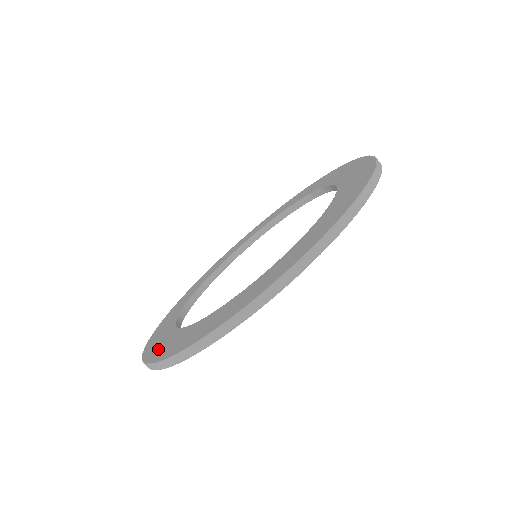
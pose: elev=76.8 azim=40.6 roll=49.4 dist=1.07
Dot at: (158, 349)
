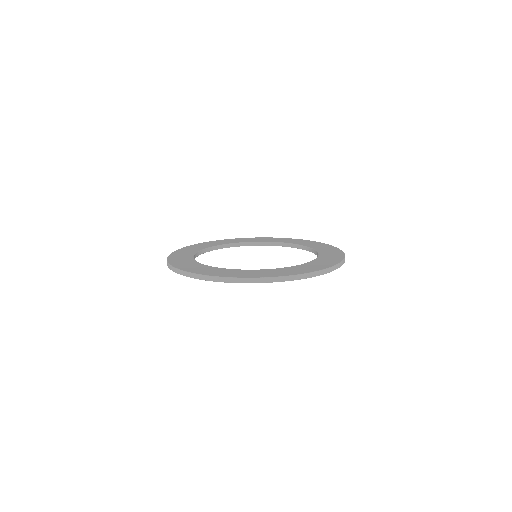
Dot at: (182, 264)
